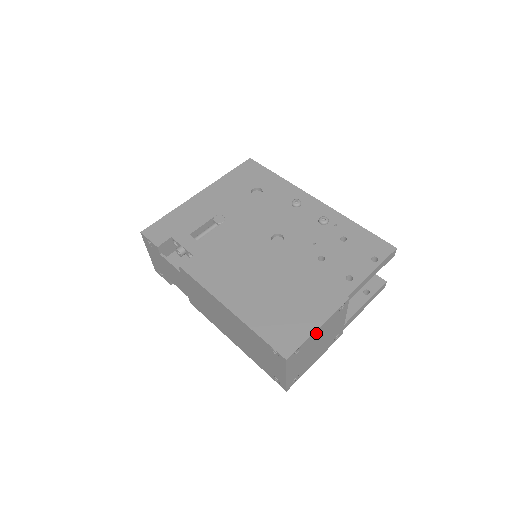
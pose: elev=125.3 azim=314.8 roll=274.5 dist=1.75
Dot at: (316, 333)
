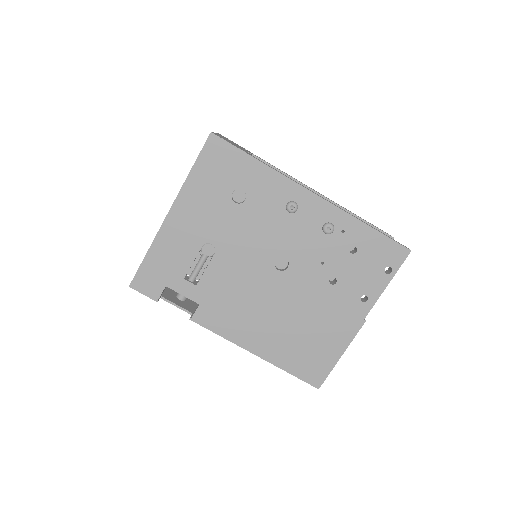
Dot at: occluded
